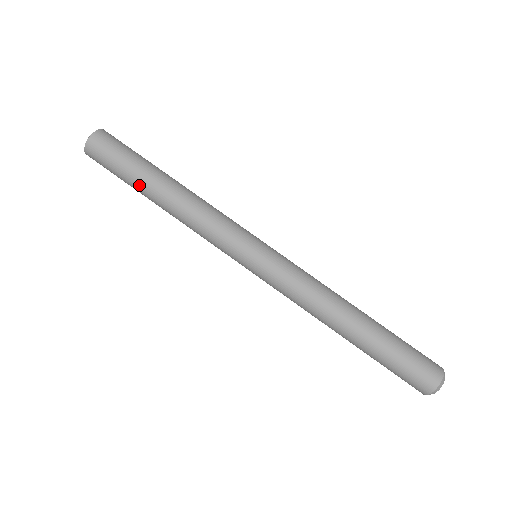
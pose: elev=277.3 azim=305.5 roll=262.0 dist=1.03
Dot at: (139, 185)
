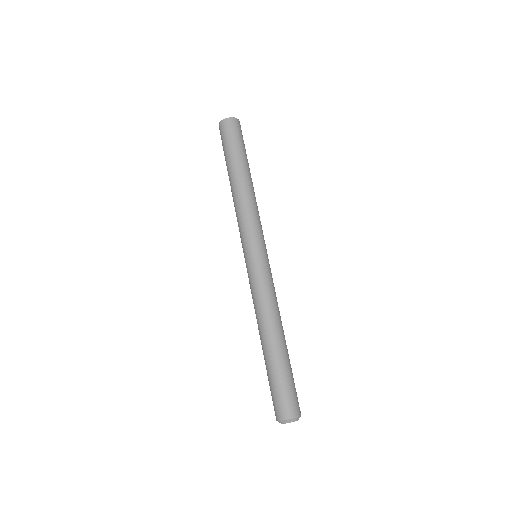
Dot at: (227, 169)
